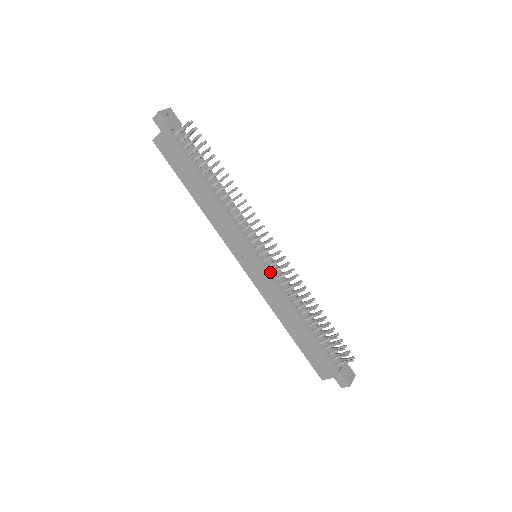
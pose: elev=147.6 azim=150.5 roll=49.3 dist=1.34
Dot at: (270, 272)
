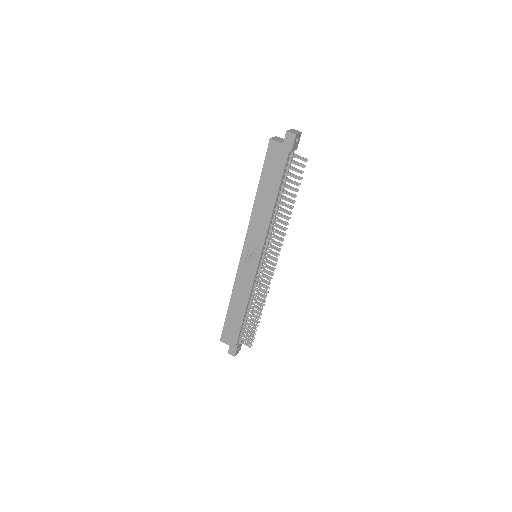
Dot at: (256, 273)
